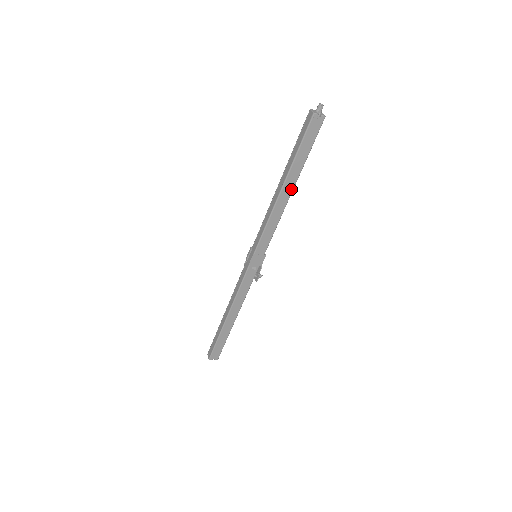
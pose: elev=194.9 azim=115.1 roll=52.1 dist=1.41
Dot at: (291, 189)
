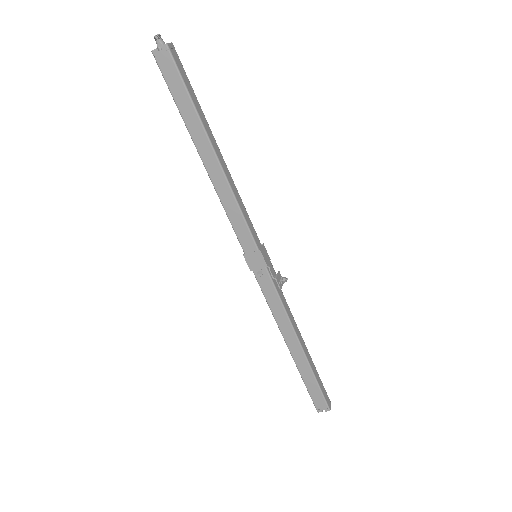
Dot at: (212, 153)
